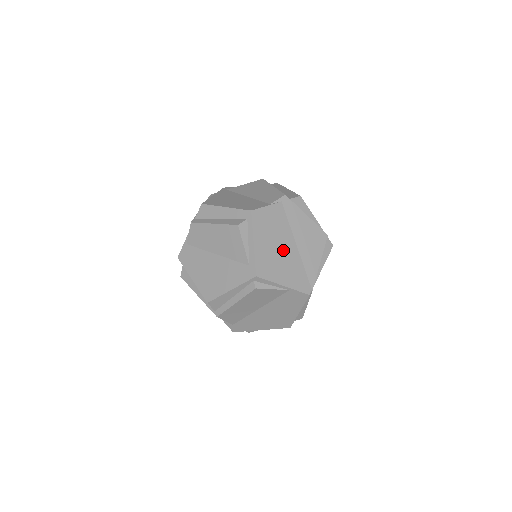
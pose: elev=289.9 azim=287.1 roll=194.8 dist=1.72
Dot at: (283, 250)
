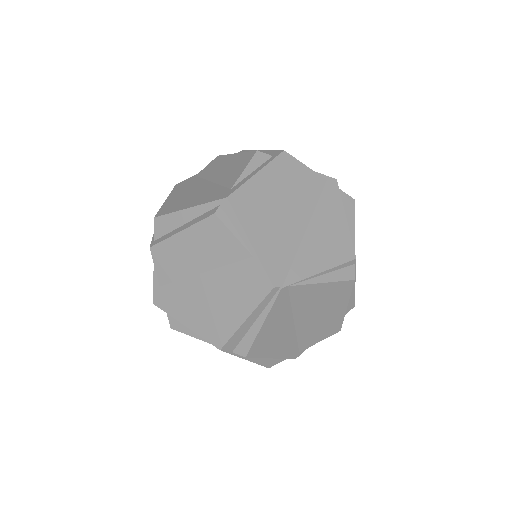
Dot at: (285, 214)
